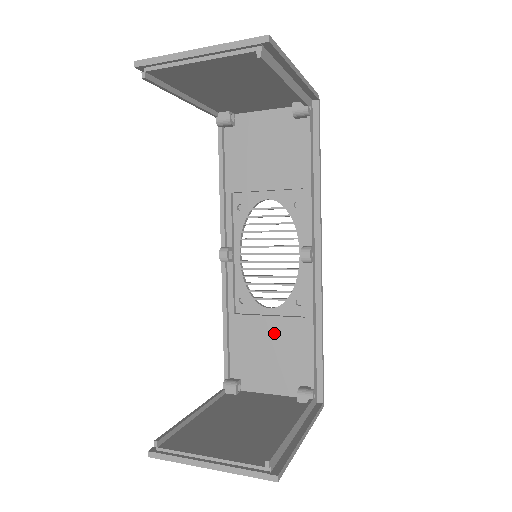
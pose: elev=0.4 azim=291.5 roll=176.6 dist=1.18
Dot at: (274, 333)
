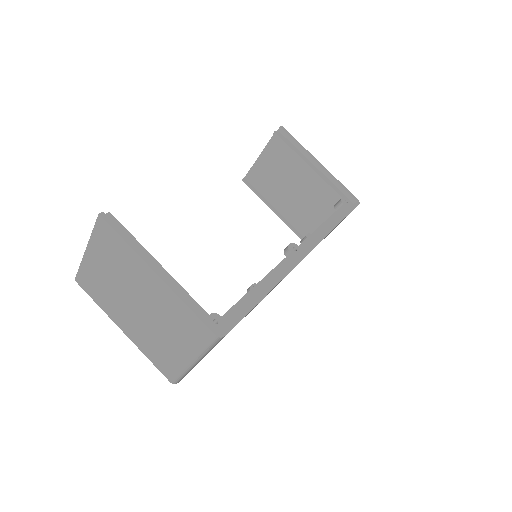
Dot at: occluded
